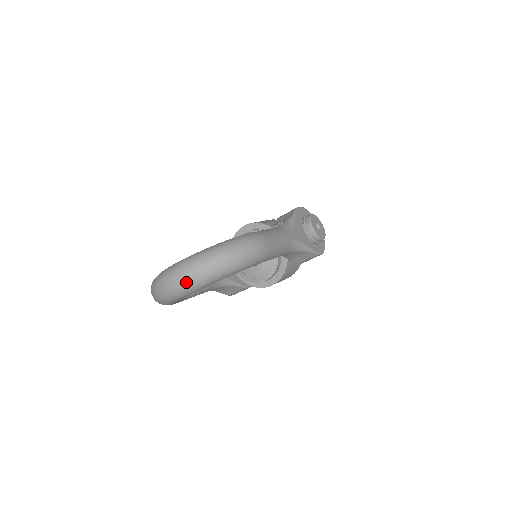
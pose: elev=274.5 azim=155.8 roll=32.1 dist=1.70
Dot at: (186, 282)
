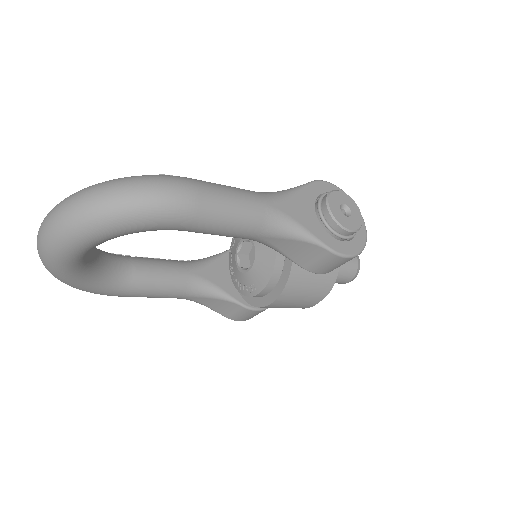
Dot at: (48, 232)
